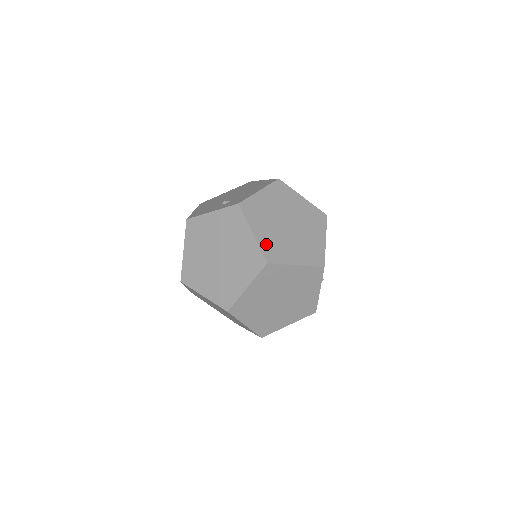
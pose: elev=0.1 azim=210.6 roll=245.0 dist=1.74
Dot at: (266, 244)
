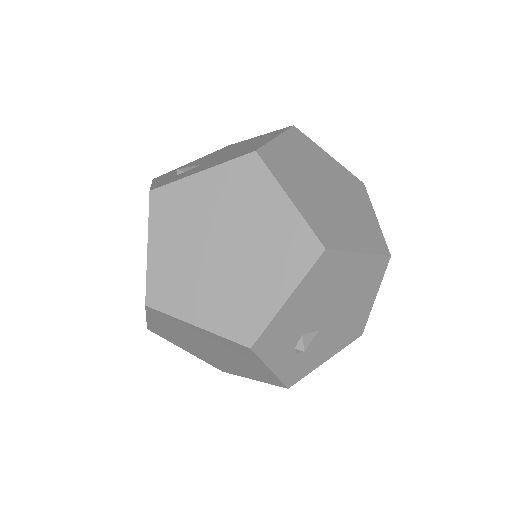
Dot at: (160, 273)
